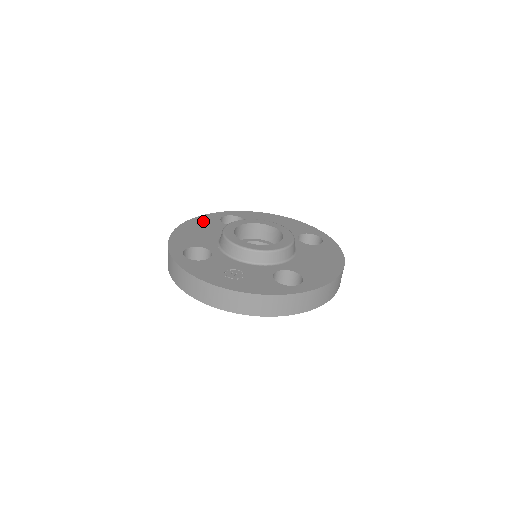
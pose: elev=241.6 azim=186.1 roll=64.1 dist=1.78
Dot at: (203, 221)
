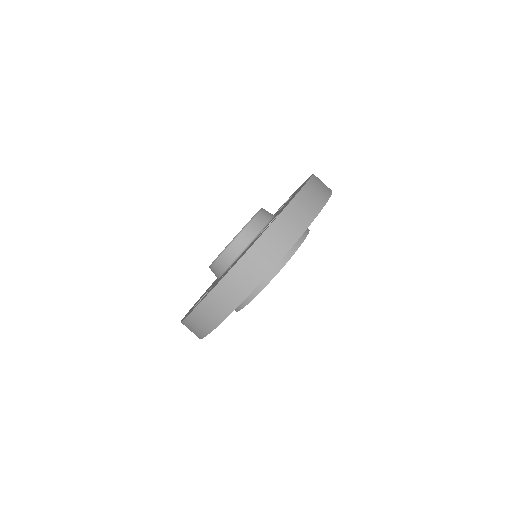
Dot at: (208, 288)
